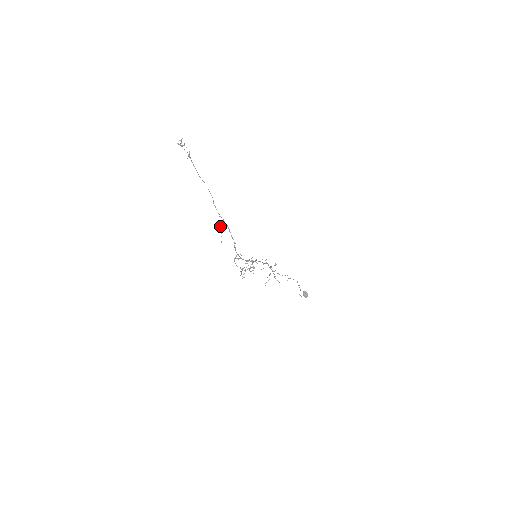
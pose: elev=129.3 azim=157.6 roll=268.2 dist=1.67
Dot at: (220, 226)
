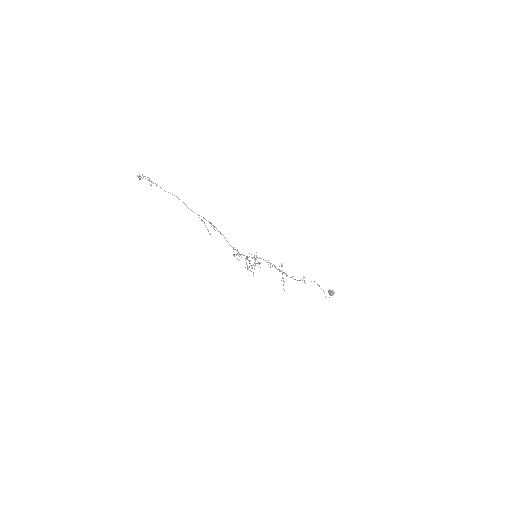
Dot at: (202, 221)
